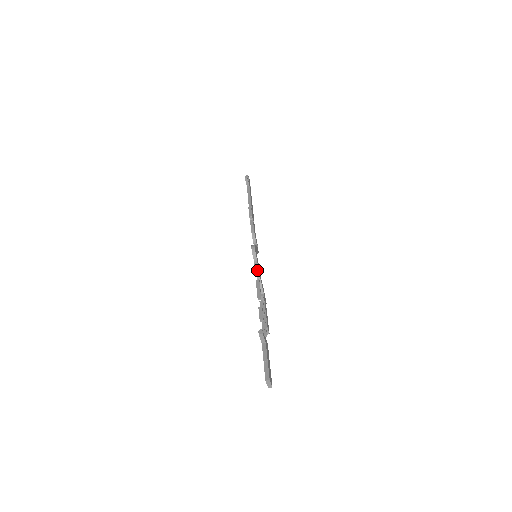
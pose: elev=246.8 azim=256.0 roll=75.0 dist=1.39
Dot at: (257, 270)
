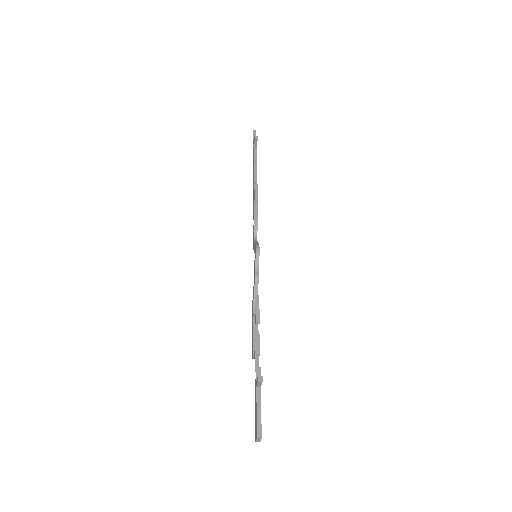
Dot at: (257, 280)
